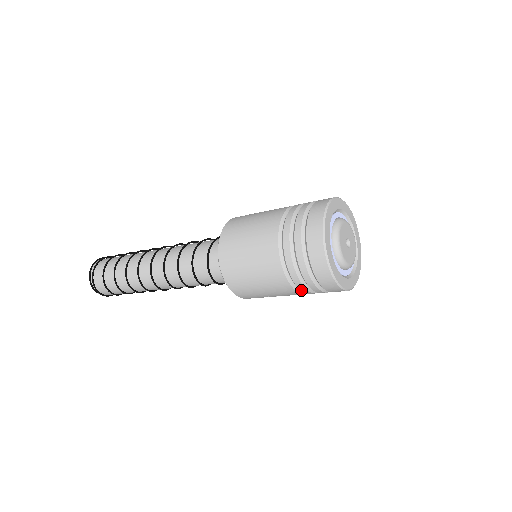
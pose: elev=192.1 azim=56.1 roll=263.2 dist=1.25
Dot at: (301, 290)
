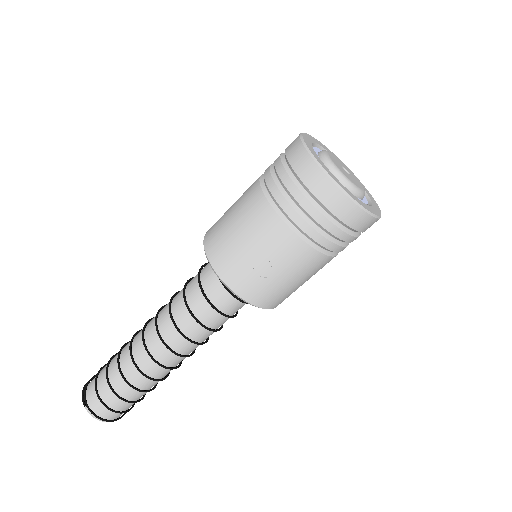
Dot at: (286, 212)
